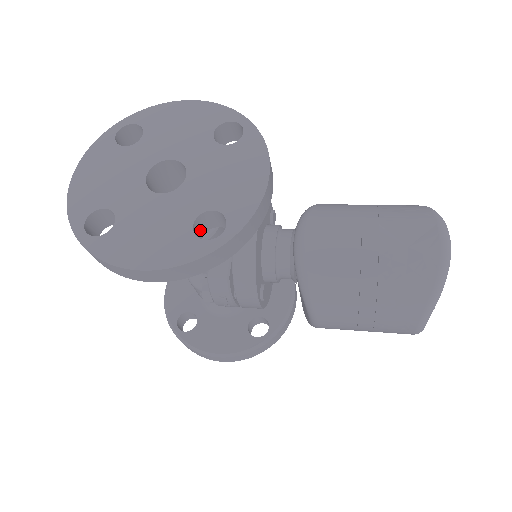
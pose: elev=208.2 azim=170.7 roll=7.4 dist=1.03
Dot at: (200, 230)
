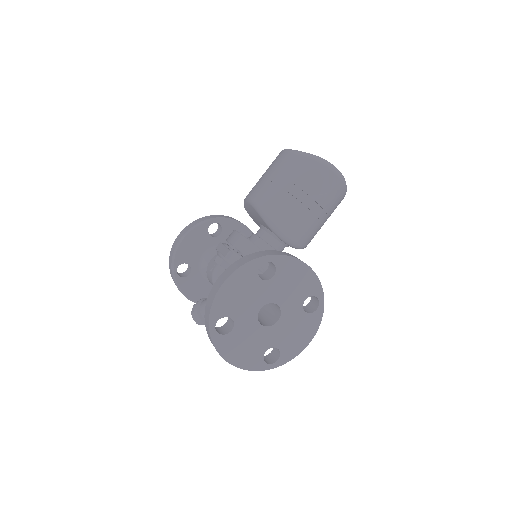
Dot at: occluded
